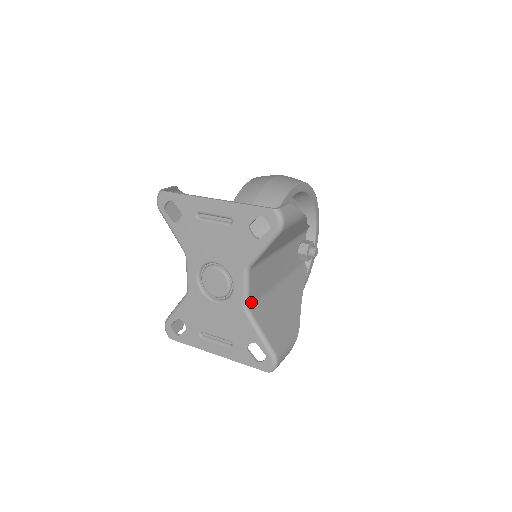
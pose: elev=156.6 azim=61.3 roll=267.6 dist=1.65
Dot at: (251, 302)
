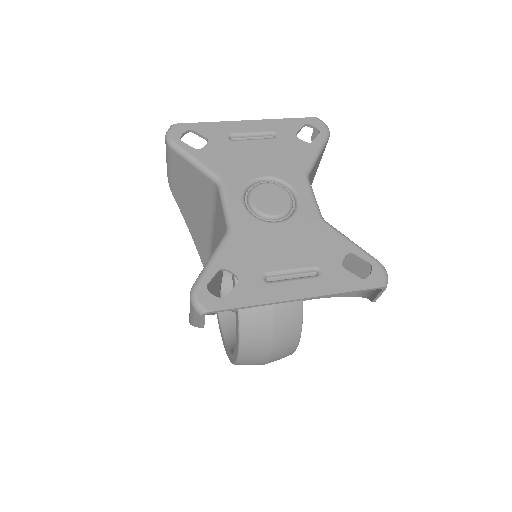
Dot at: occluded
